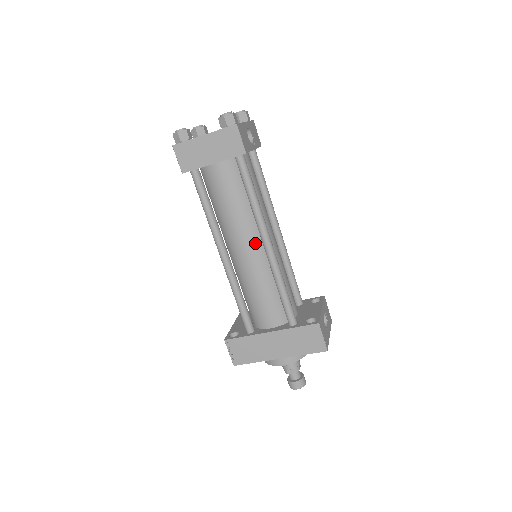
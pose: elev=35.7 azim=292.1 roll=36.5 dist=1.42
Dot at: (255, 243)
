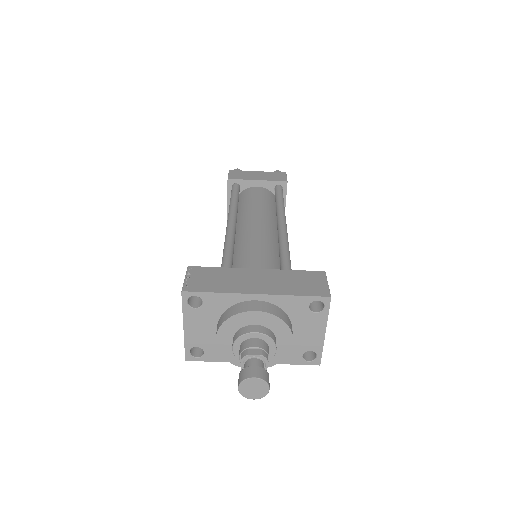
Dot at: (269, 225)
